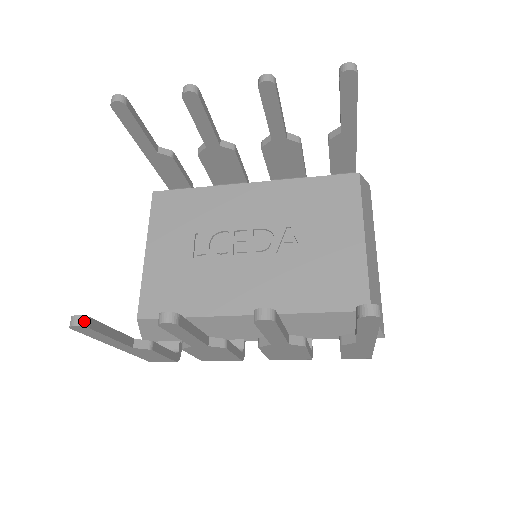
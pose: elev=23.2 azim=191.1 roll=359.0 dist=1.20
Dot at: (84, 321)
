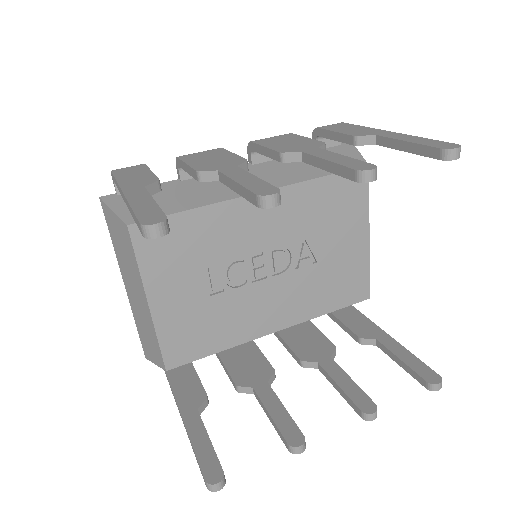
Dot at: (224, 481)
